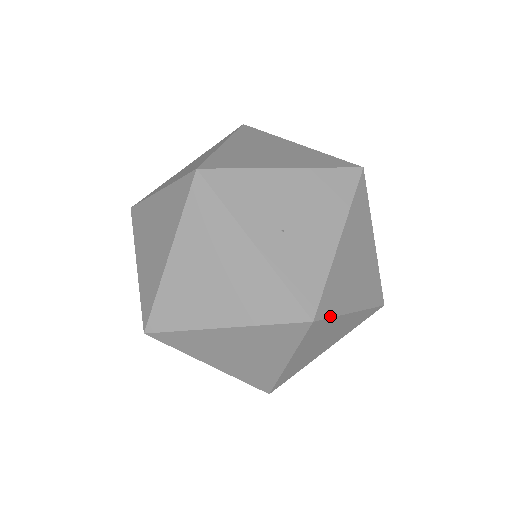
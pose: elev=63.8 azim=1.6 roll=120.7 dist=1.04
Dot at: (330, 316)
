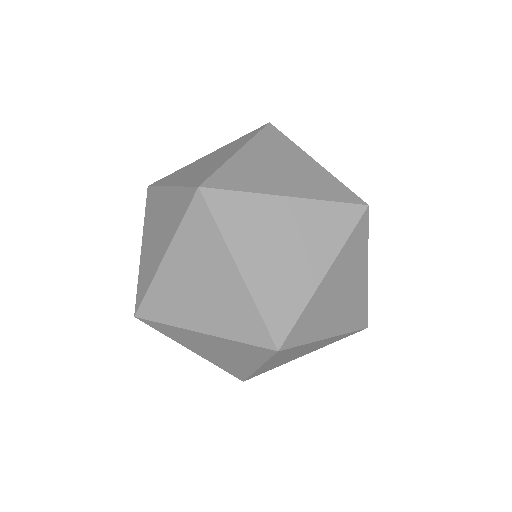
Dot at: occluded
